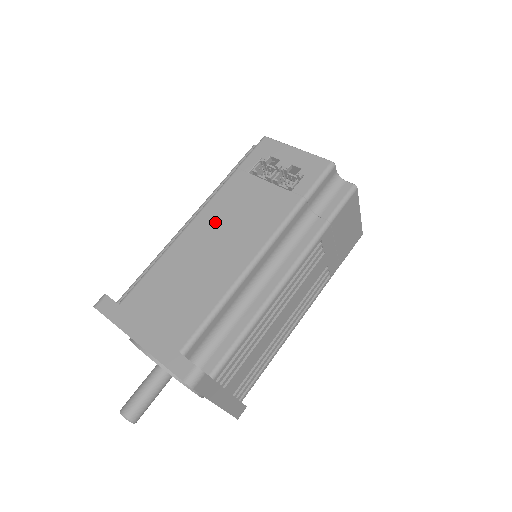
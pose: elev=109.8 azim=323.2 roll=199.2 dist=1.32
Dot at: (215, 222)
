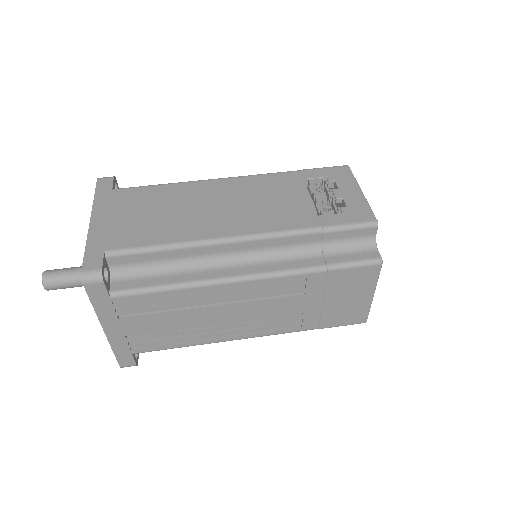
Dot at: (238, 191)
